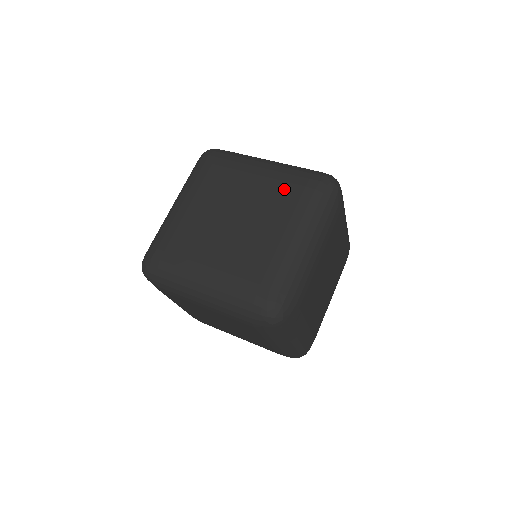
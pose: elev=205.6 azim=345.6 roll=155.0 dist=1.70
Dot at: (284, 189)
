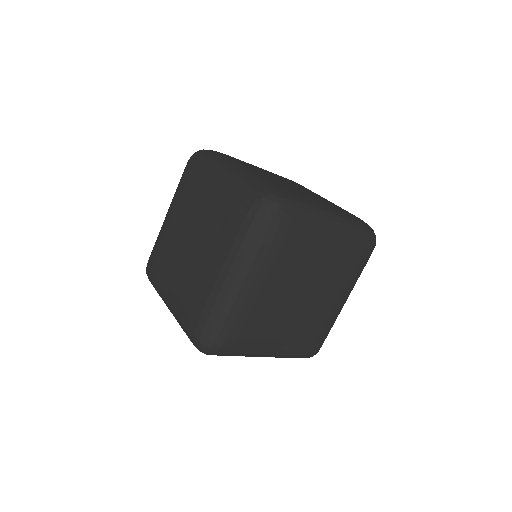
Dot at: (224, 213)
